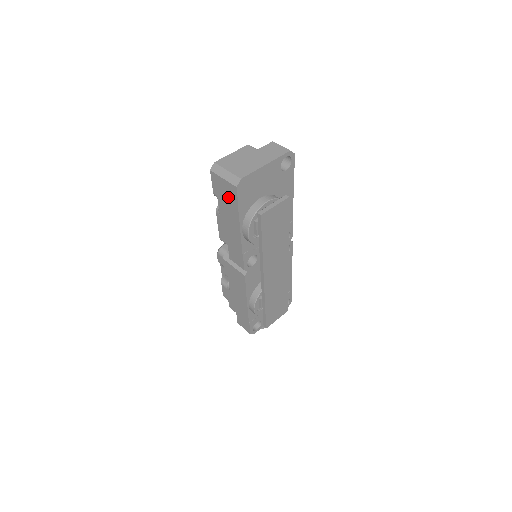
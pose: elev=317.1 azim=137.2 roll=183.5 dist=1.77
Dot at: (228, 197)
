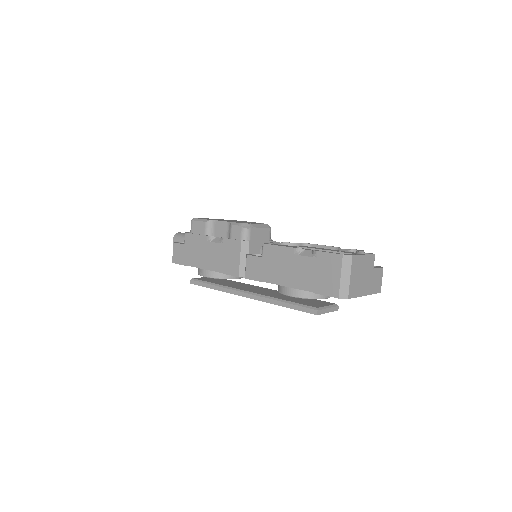
Dot at: (322, 279)
